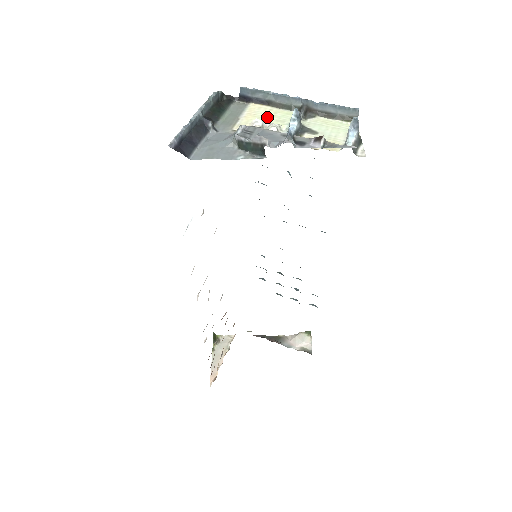
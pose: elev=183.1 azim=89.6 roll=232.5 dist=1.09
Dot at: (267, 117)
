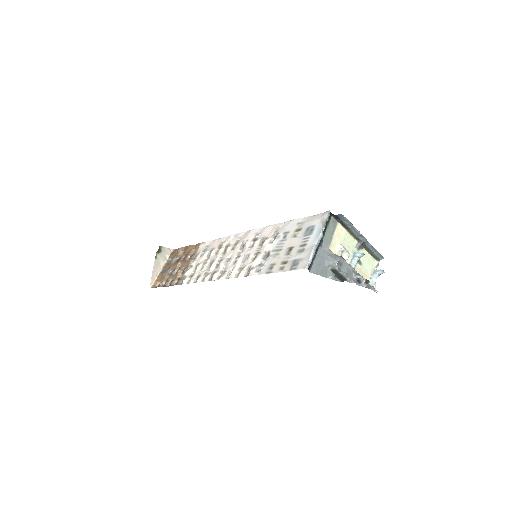
Dot at: (344, 241)
